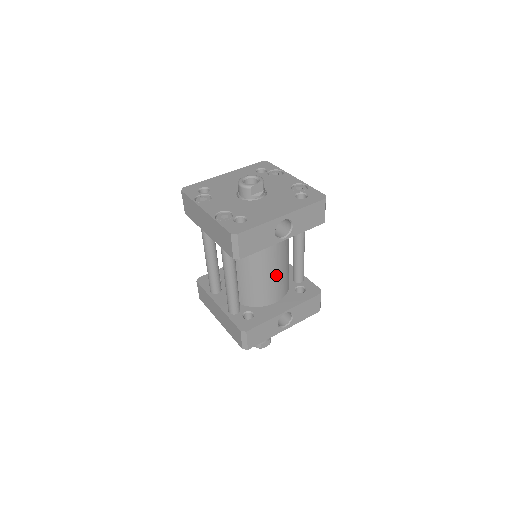
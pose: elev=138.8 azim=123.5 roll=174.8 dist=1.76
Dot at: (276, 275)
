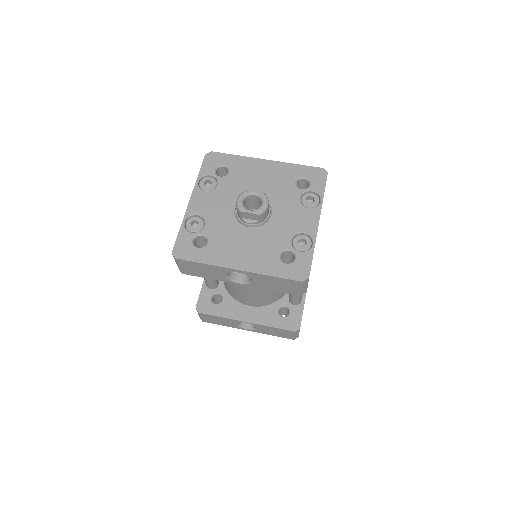
Dot at: (250, 291)
